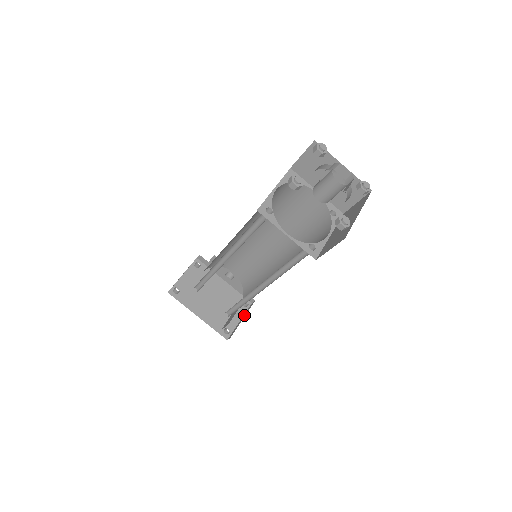
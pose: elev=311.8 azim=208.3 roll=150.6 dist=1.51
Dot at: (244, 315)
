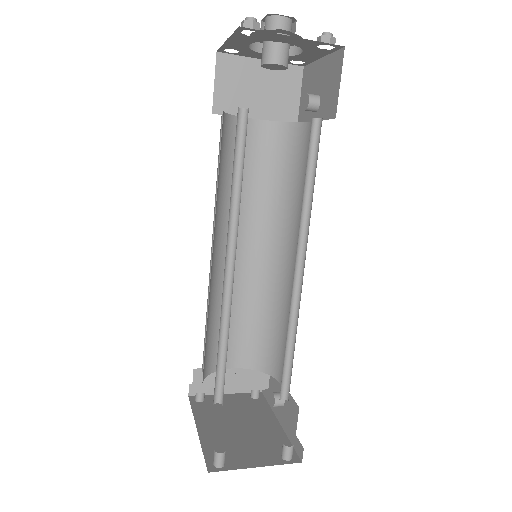
Dot at: occluded
